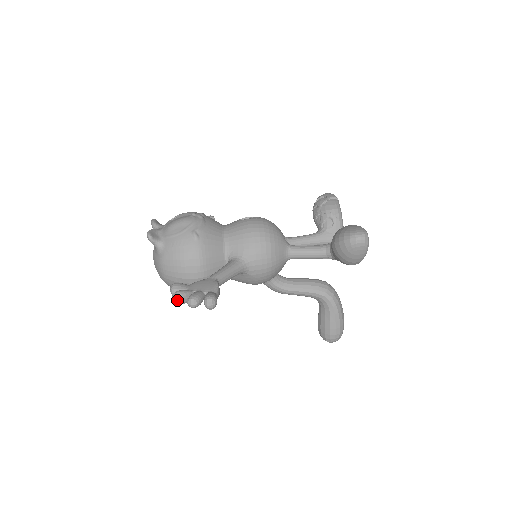
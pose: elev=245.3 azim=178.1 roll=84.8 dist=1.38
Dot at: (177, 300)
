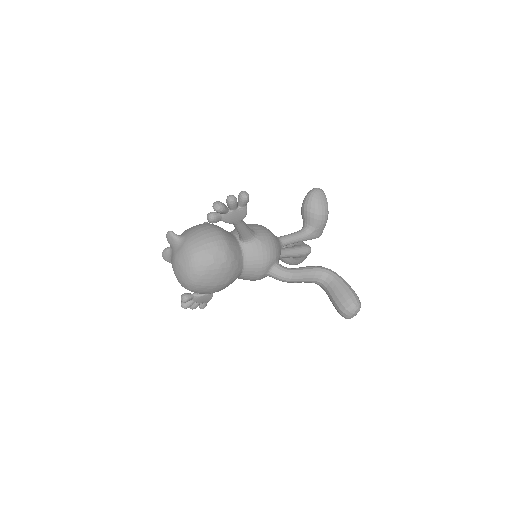
Dot at: (218, 203)
